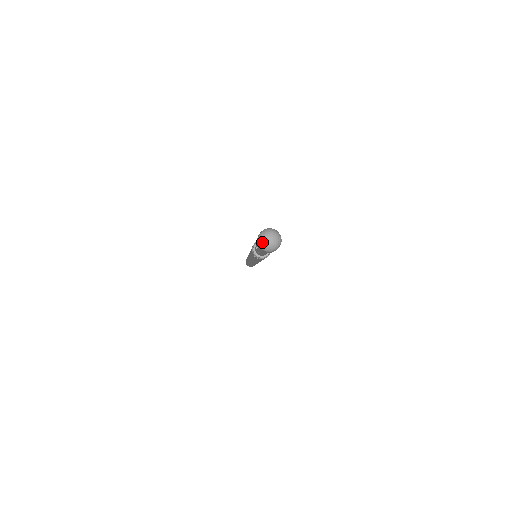
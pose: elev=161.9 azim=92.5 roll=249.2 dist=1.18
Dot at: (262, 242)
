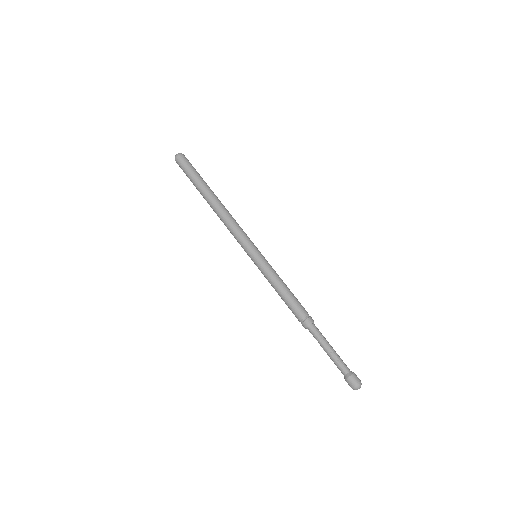
Dot at: occluded
